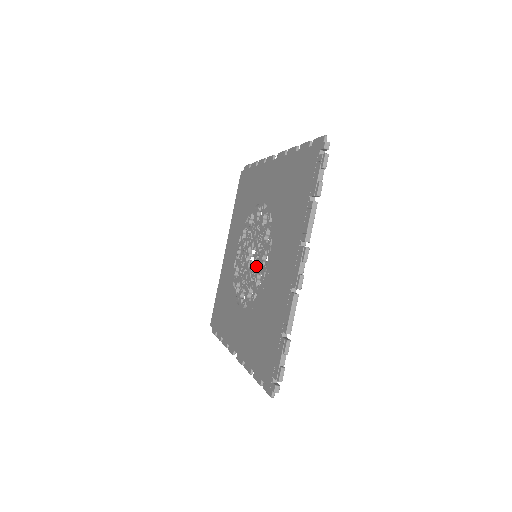
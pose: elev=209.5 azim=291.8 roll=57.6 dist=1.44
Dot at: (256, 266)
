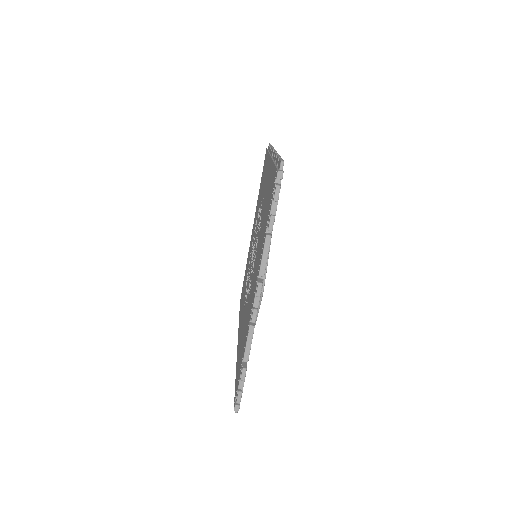
Dot at: (251, 269)
